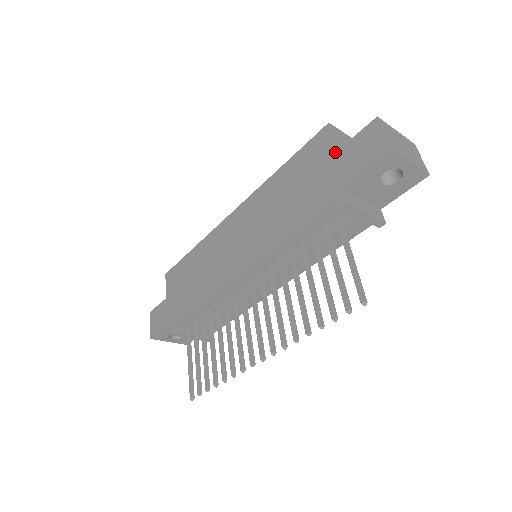
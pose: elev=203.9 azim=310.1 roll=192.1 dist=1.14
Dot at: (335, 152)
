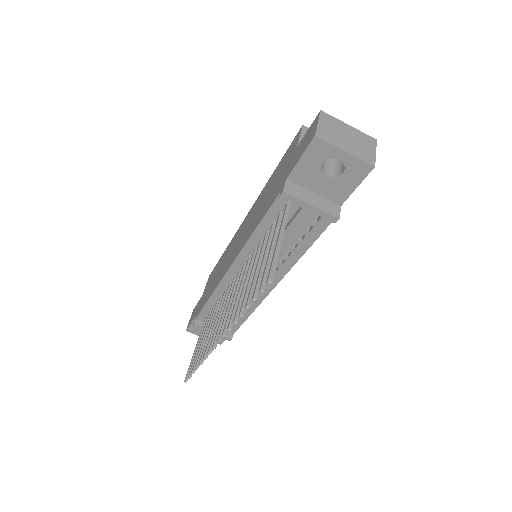
Dot at: (295, 149)
